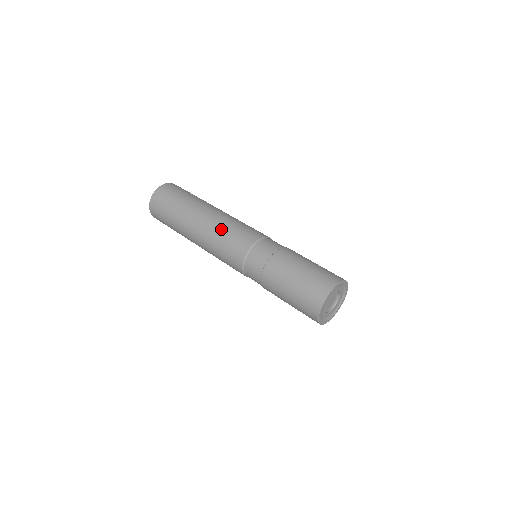
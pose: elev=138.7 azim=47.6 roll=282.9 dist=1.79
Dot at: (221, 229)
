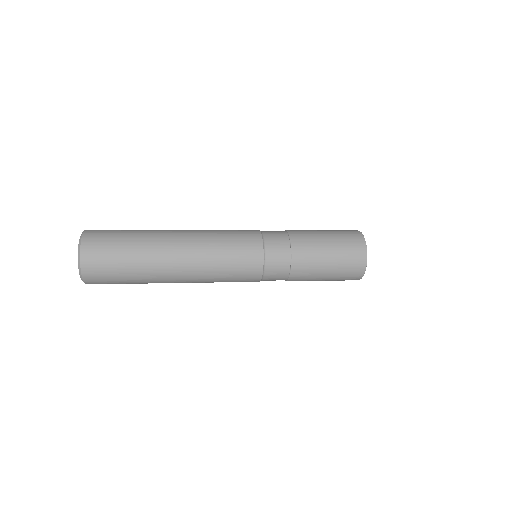
Dot at: (215, 253)
